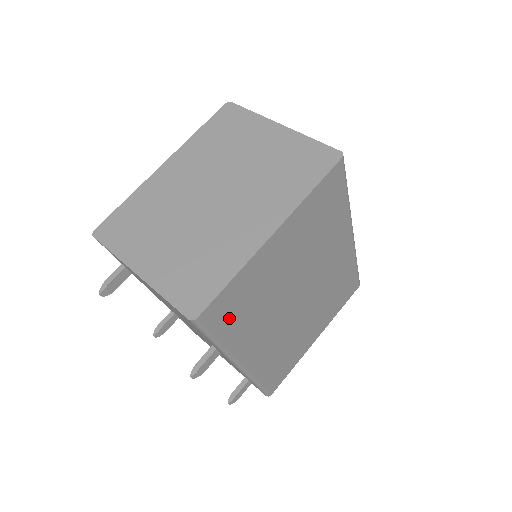
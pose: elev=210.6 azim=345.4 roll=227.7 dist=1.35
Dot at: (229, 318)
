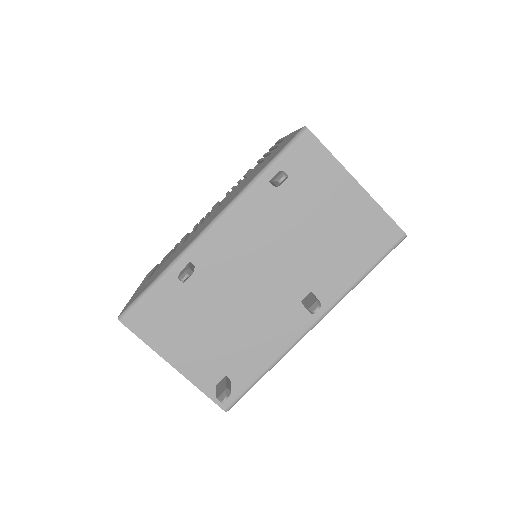
Dot at: occluded
